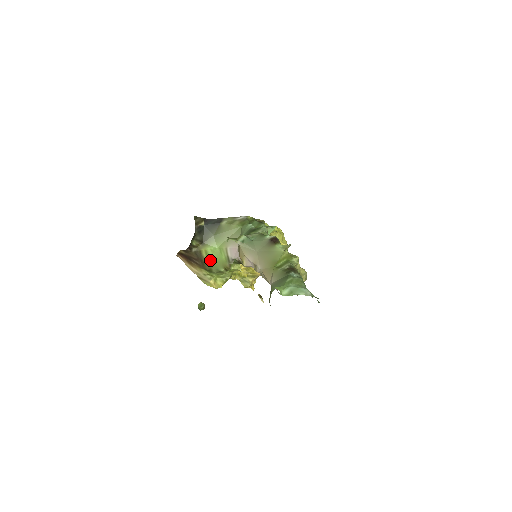
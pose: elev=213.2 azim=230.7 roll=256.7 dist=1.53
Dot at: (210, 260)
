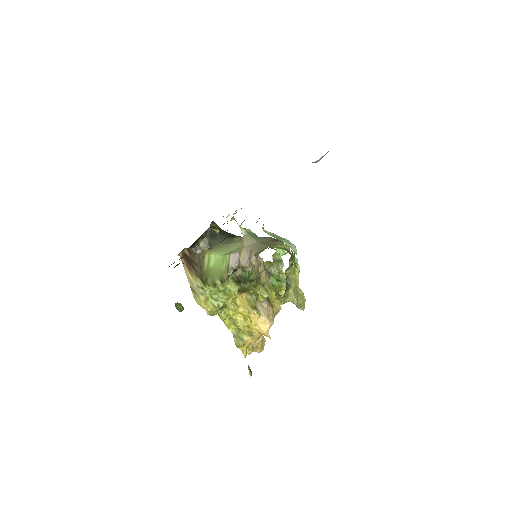
Dot at: (210, 269)
